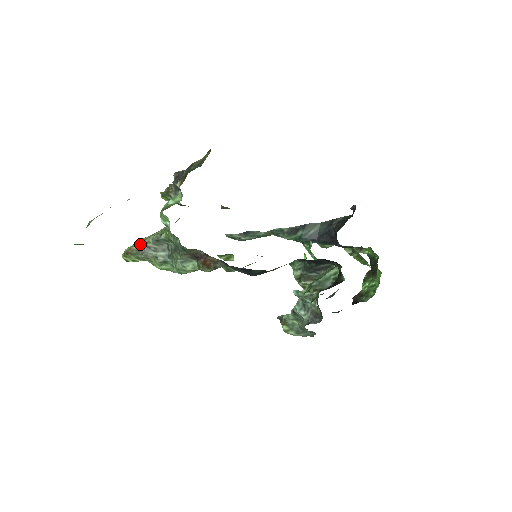
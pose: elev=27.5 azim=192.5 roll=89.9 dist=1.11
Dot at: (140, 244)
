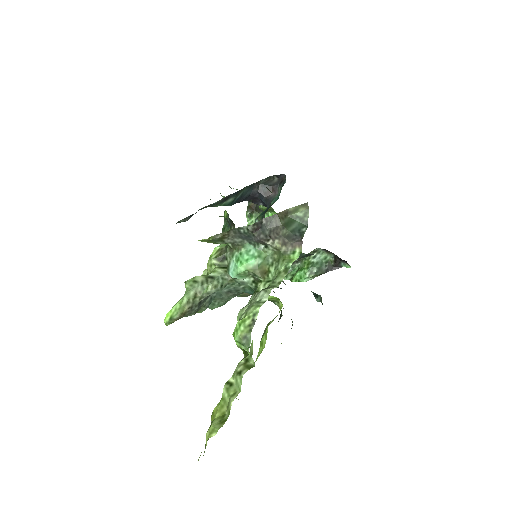
Dot at: (191, 303)
